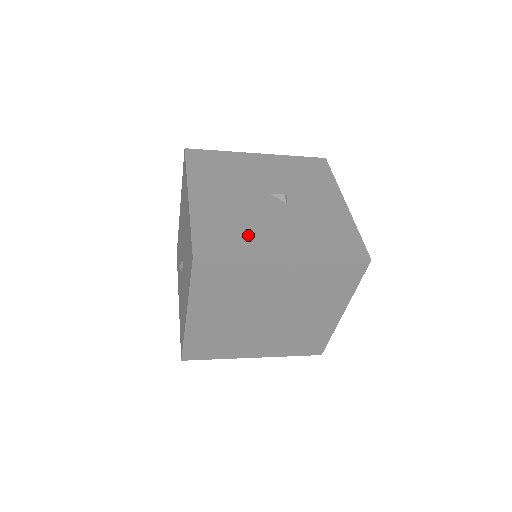
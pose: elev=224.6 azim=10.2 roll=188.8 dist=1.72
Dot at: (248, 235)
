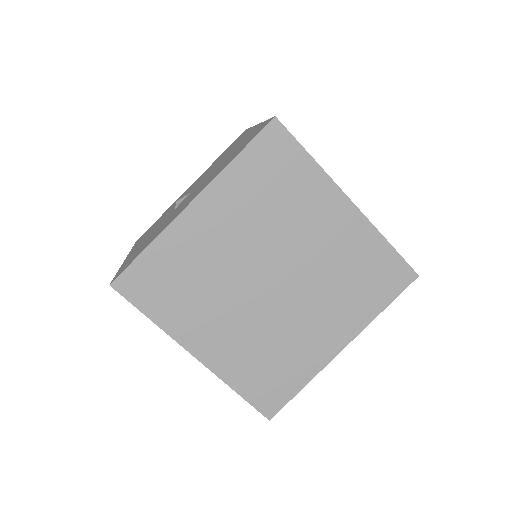
Dot at: occluded
